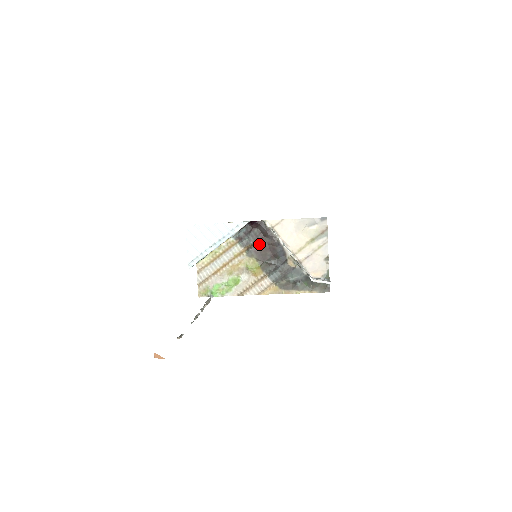
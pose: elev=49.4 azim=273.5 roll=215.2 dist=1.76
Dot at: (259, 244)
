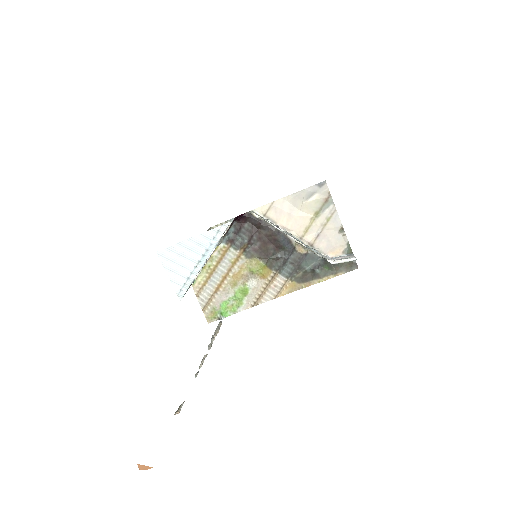
Dot at: (255, 240)
